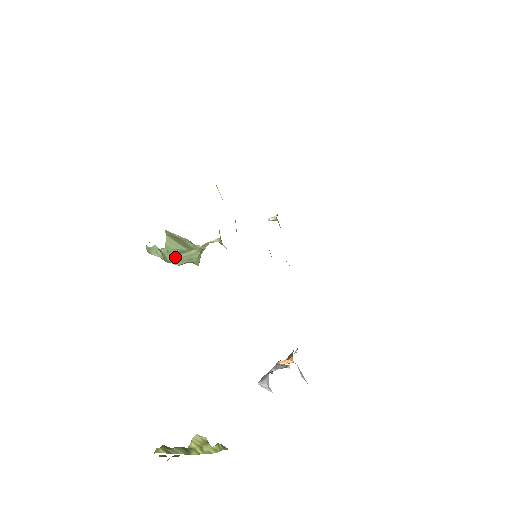
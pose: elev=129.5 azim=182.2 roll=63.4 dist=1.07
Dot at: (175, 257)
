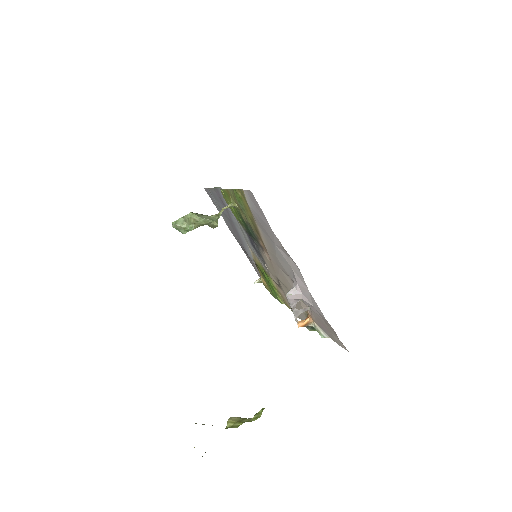
Dot at: (200, 216)
